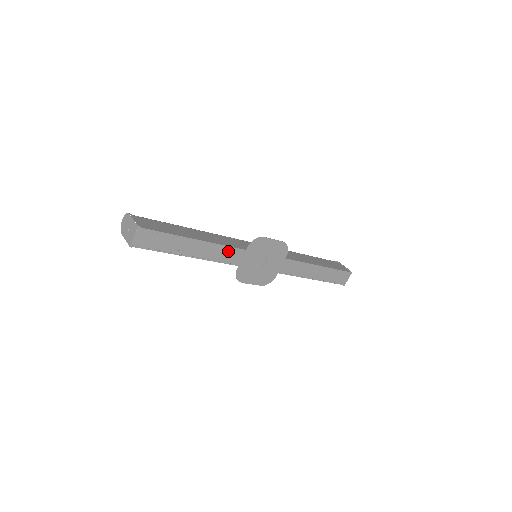
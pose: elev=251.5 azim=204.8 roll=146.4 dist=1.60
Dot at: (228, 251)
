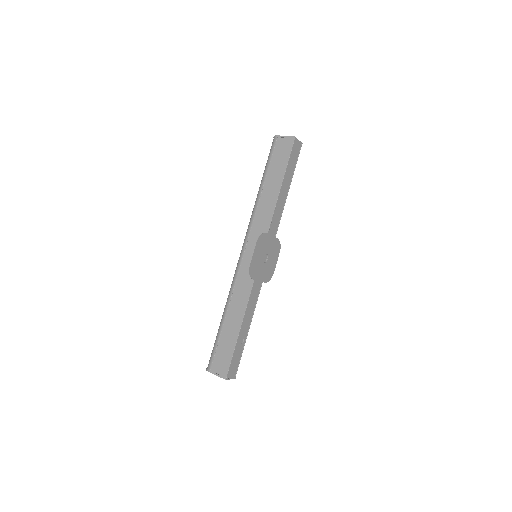
Dot at: (252, 297)
